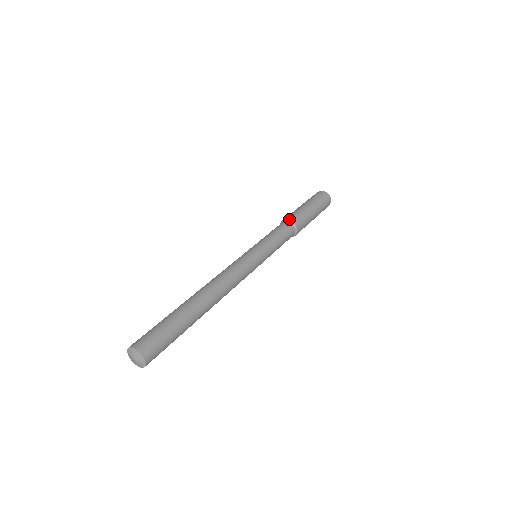
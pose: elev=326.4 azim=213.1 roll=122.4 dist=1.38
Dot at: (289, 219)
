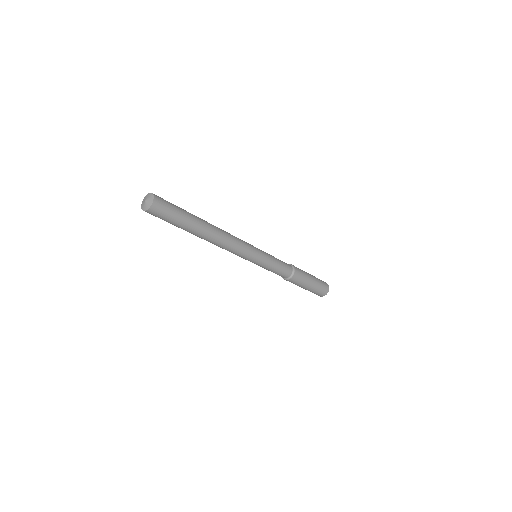
Dot at: occluded
